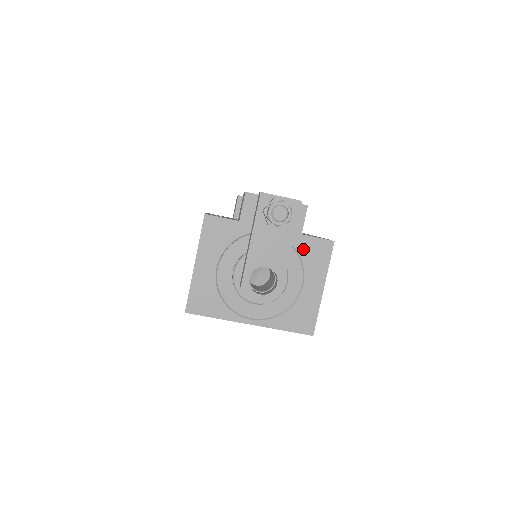
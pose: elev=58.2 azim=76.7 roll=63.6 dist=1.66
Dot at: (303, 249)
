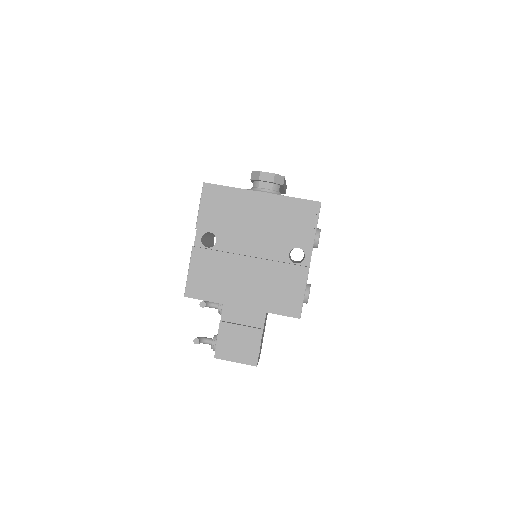
Dot at: occluded
